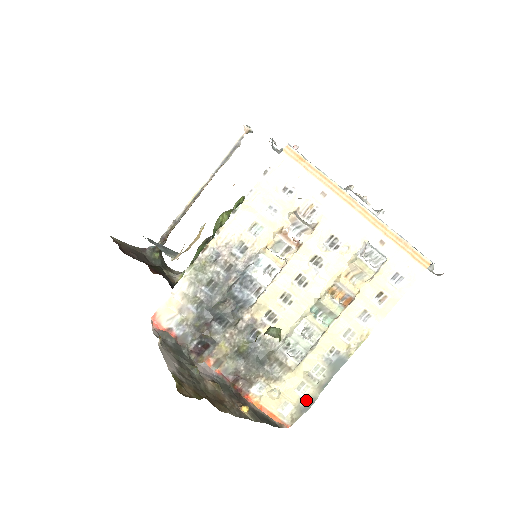
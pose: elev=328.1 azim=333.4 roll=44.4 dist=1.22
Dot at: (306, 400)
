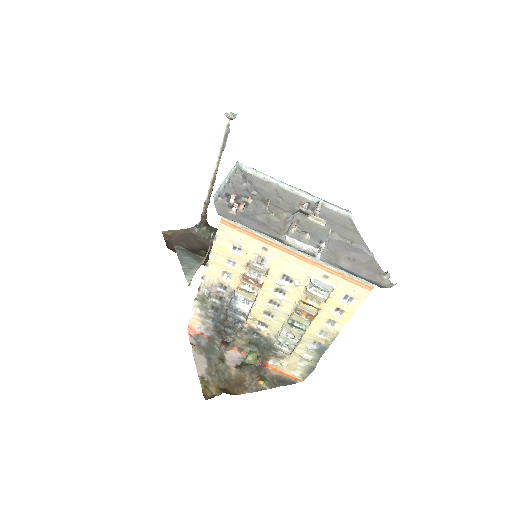
Dot at: (309, 367)
